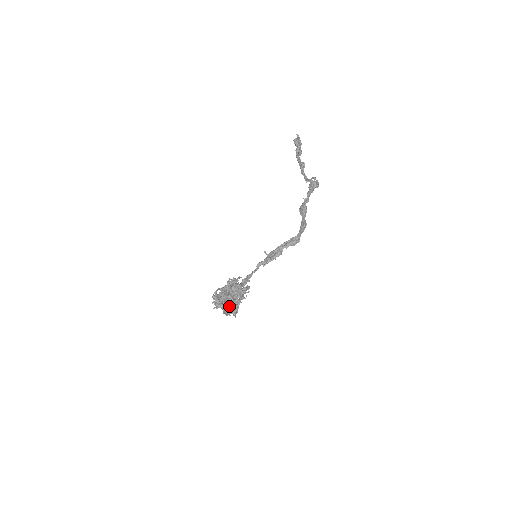
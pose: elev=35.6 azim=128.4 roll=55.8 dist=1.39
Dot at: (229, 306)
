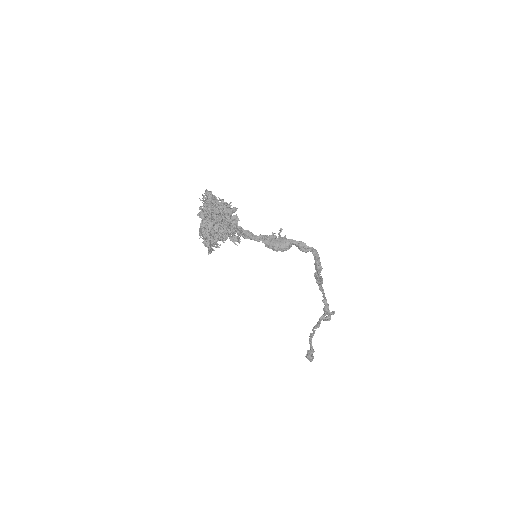
Dot at: occluded
